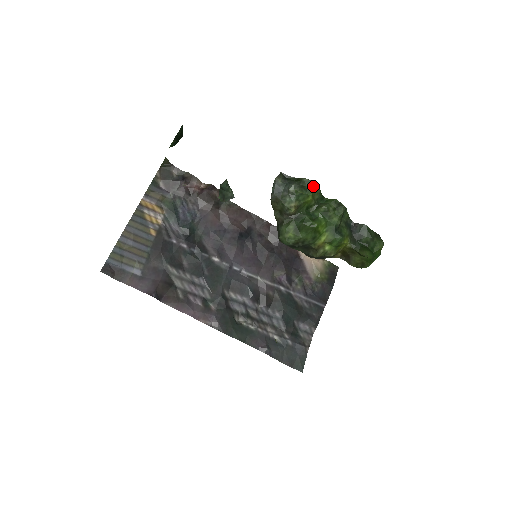
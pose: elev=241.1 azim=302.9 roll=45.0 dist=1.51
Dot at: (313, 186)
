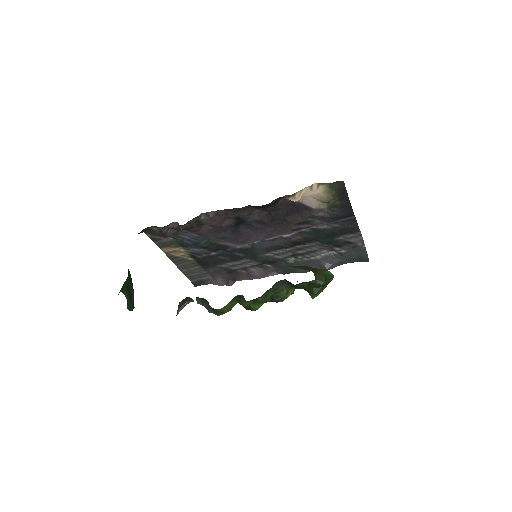
Dot at: (221, 311)
